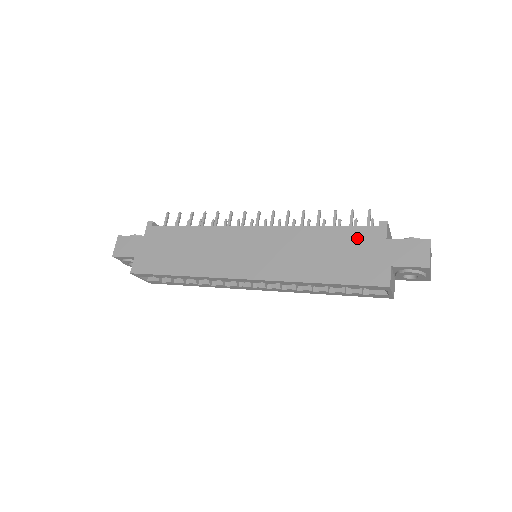
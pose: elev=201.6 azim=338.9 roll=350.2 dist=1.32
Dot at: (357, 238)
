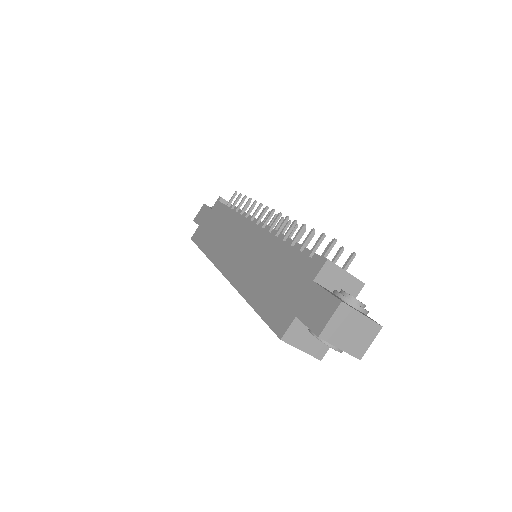
Dot at: (296, 269)
